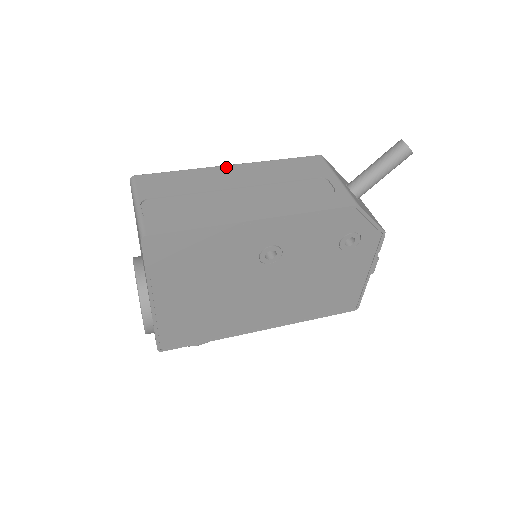
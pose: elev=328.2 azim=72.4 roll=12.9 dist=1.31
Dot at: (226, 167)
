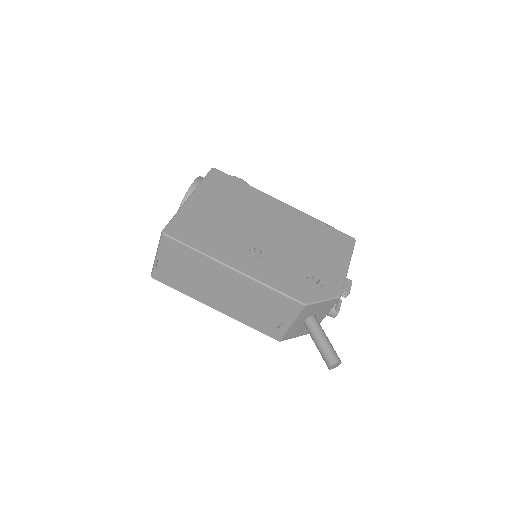
Dot at: (228, 269)
